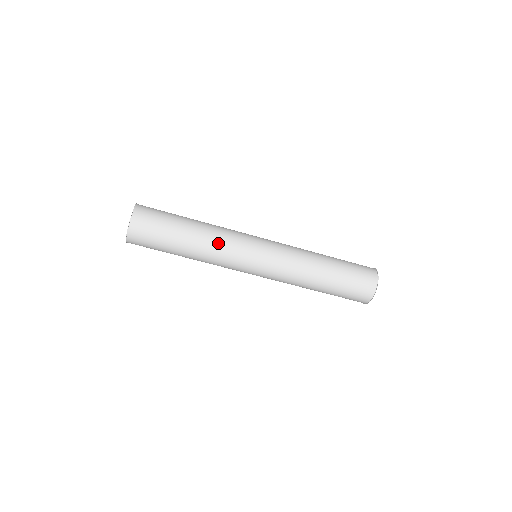
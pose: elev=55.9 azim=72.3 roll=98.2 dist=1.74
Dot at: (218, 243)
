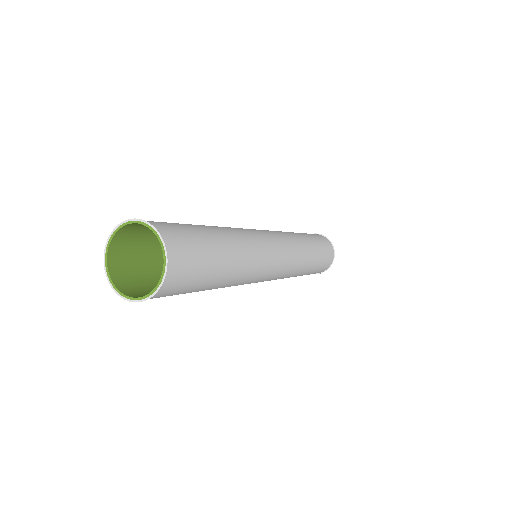
Dot at: (236, 285)
